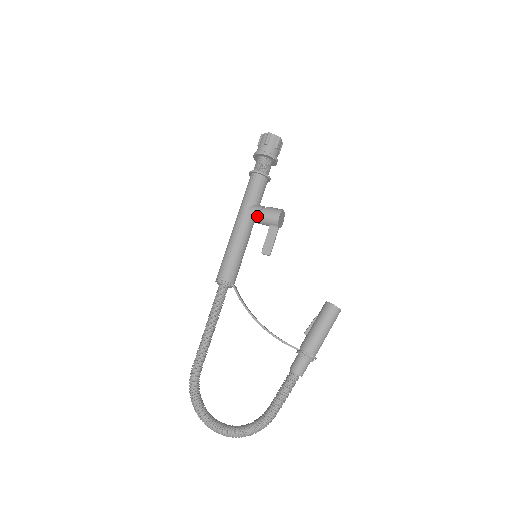
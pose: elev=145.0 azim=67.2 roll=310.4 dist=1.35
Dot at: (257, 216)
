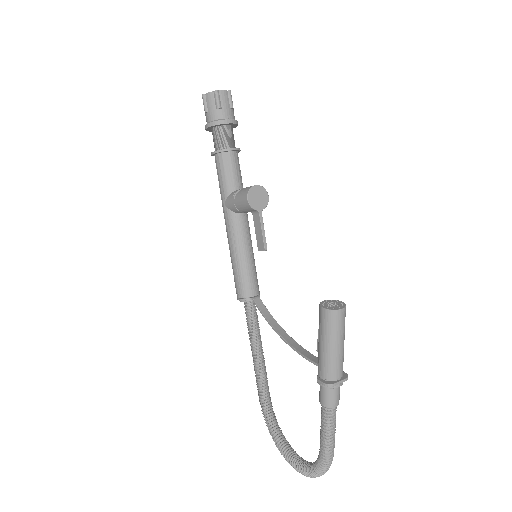
Dot at: (235, 208)
